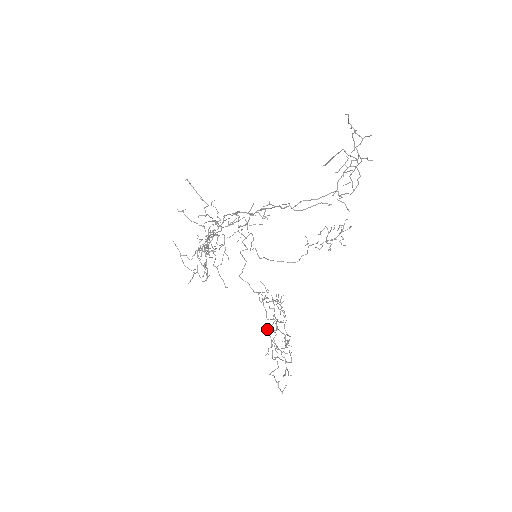
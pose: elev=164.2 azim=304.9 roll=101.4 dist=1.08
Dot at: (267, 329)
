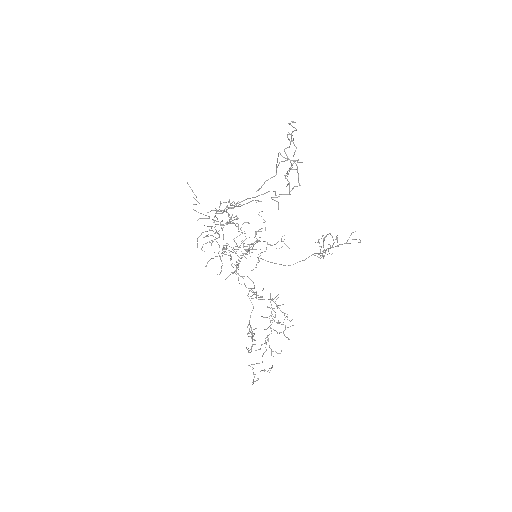
Dot at: occluded
